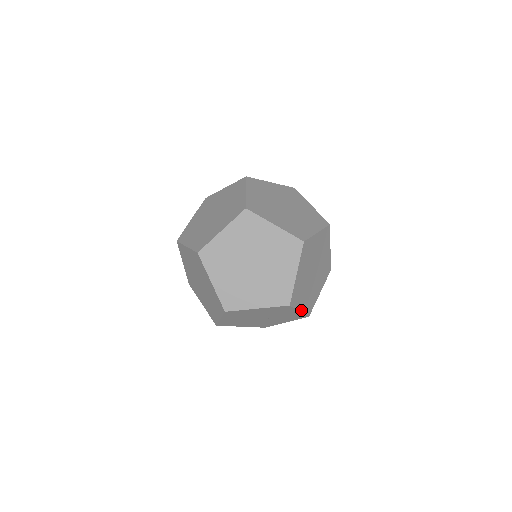
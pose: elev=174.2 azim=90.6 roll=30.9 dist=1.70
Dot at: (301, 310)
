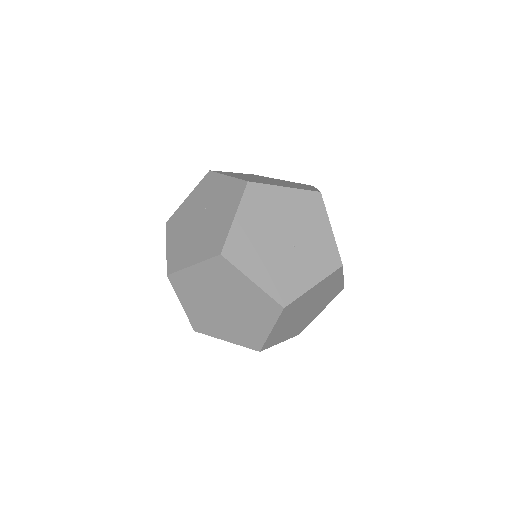
Dot at: (332, 232)
